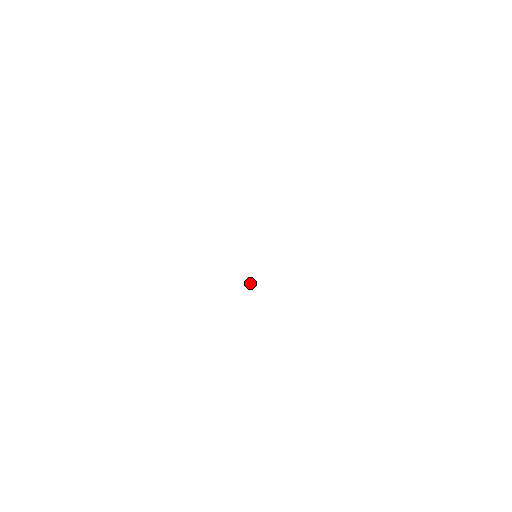
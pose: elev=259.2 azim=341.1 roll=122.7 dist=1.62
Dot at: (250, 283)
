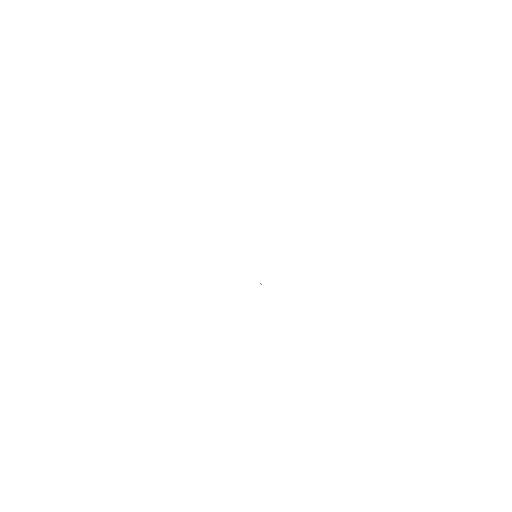
Dot at: occluded
